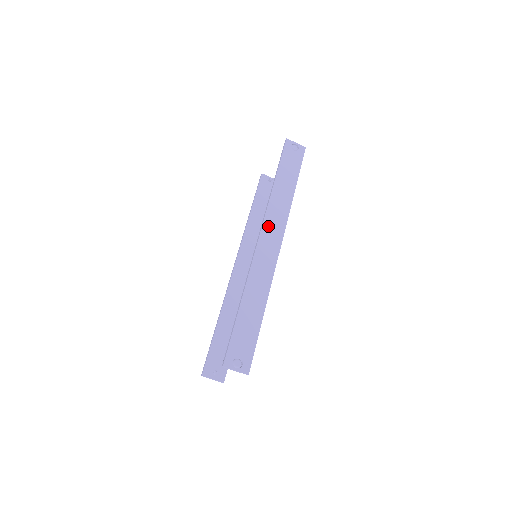
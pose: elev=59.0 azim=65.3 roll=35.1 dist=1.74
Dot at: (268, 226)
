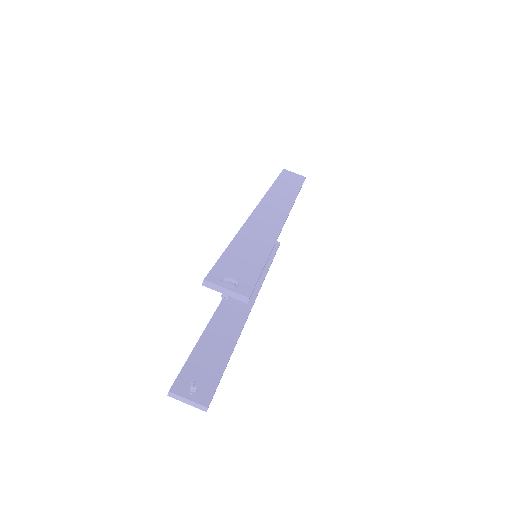
Dot at: (269, 202)
